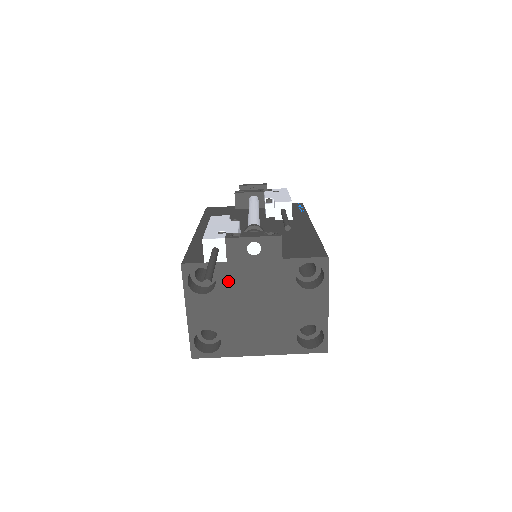
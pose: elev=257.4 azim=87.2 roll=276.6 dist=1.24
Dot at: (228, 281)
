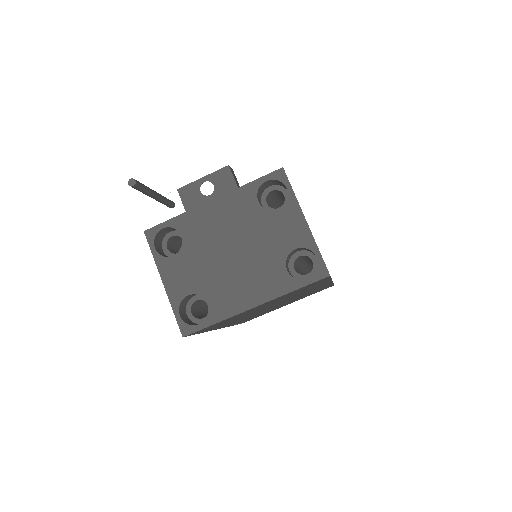
Dot at: (193, 232)
